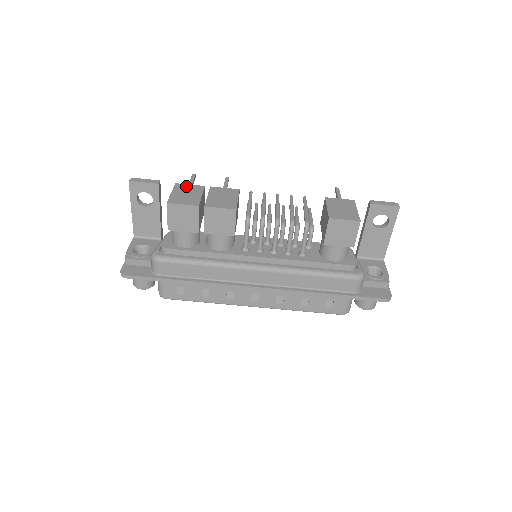
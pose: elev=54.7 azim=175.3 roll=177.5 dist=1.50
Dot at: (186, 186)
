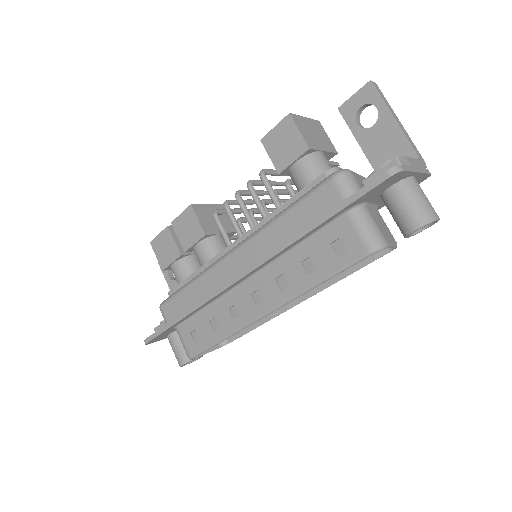
Dot at: occluded
